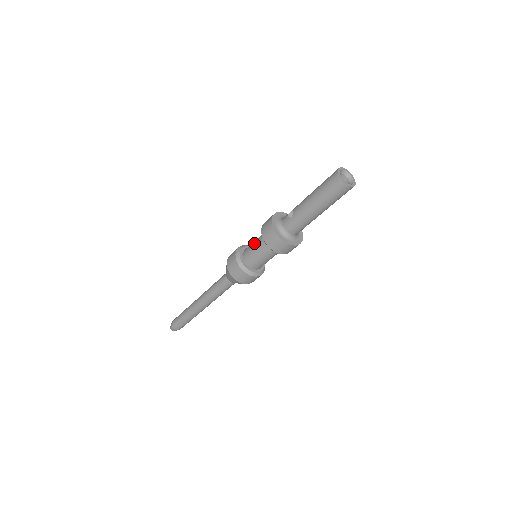
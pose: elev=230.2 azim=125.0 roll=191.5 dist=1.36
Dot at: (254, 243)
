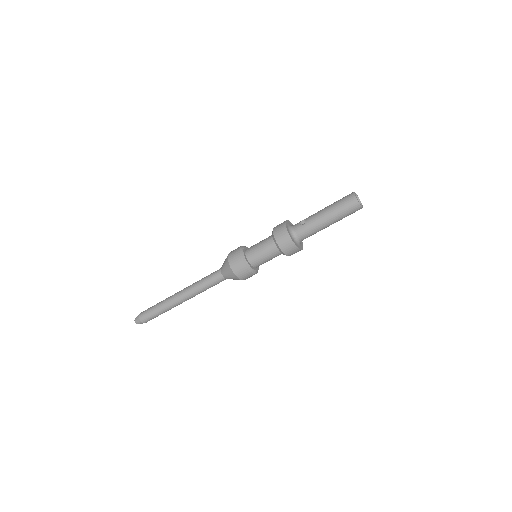
Dot at: (260, 243)
